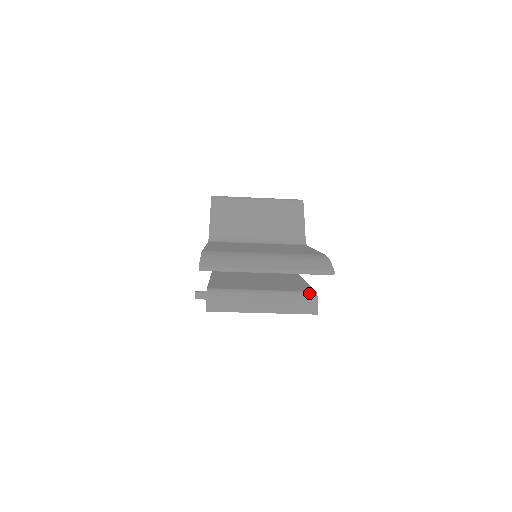
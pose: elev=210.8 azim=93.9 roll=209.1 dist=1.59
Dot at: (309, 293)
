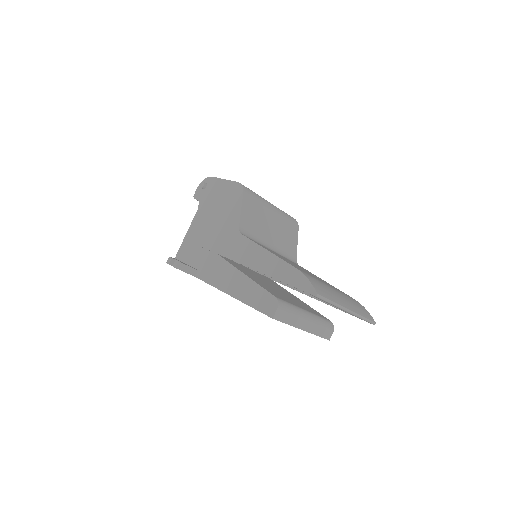
Dot at: (330, 322)
